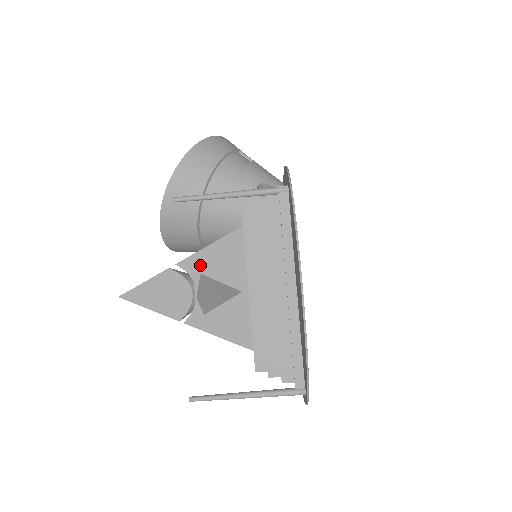
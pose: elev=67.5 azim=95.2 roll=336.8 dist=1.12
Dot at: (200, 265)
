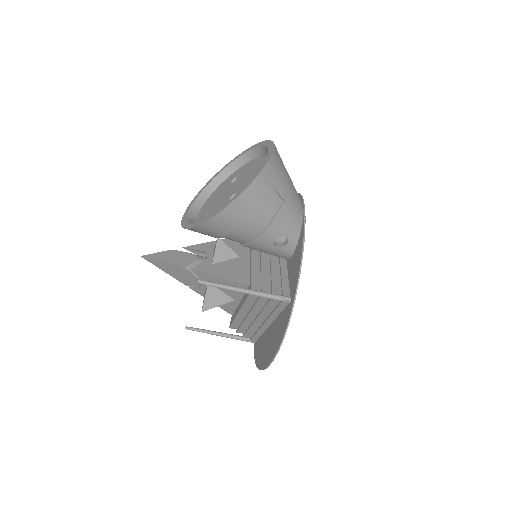
Dot at: (209, 279)
